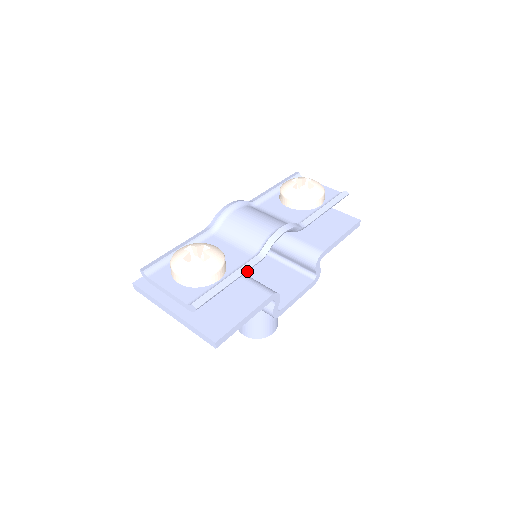
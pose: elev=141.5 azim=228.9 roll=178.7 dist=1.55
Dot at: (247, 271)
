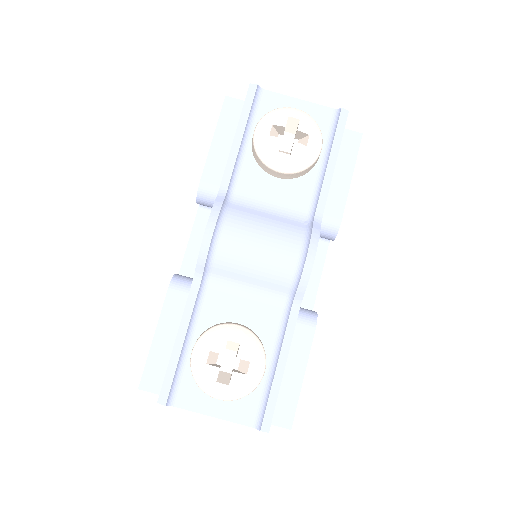
Dot at: (289, 336)
